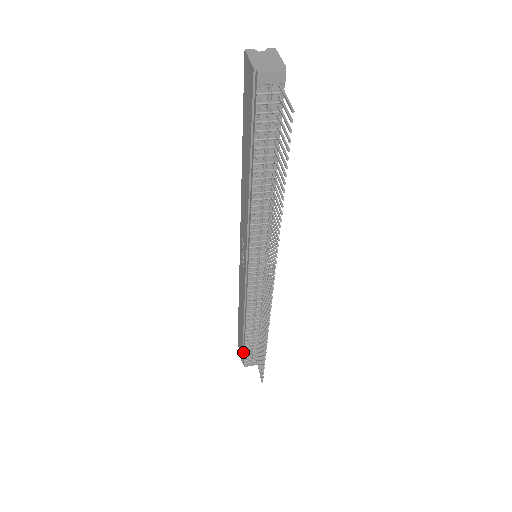
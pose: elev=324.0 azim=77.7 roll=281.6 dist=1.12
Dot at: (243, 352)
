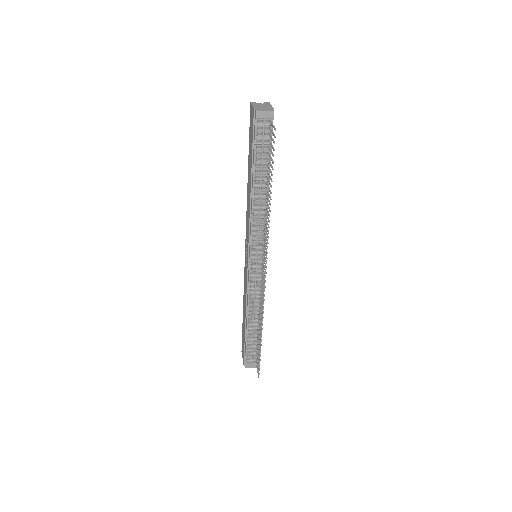
Dot at: (245, 352)
